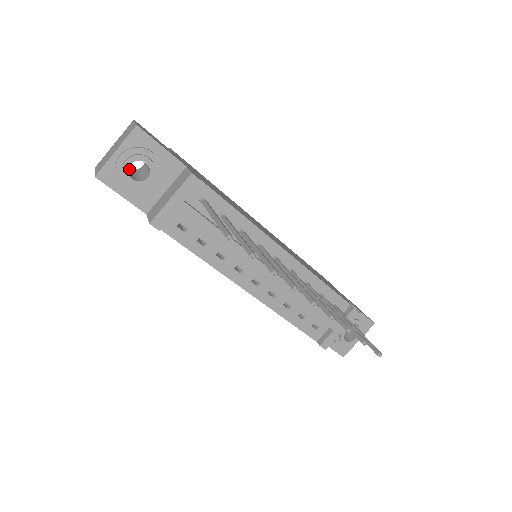
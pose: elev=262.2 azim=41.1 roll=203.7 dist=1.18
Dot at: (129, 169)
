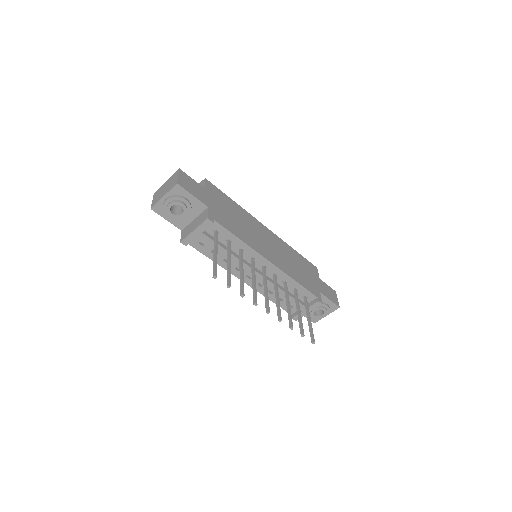
Dot at: occluded
